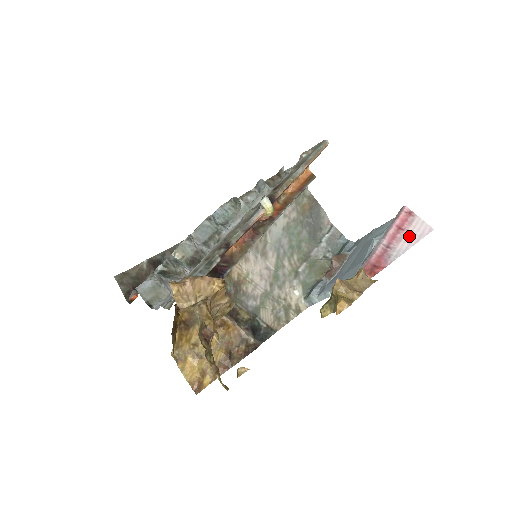
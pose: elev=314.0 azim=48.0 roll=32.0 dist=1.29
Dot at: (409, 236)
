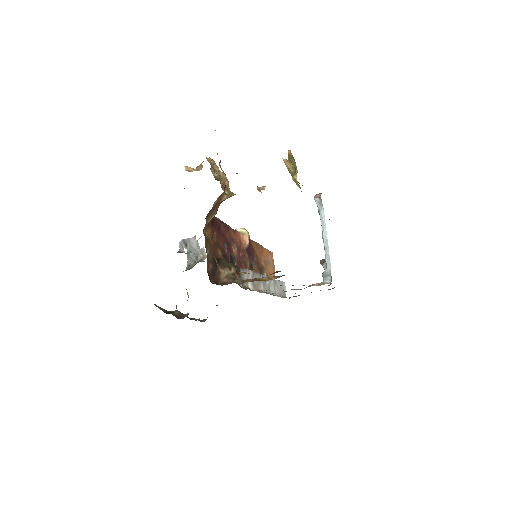
Dot at: occluded
